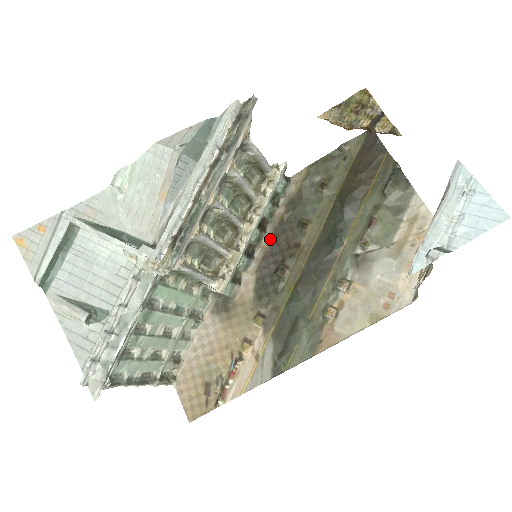
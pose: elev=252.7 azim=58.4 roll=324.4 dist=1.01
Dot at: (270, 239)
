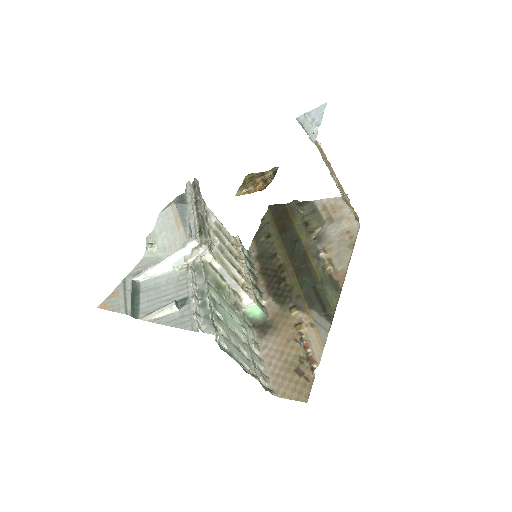
Dot at: (262, 278)
